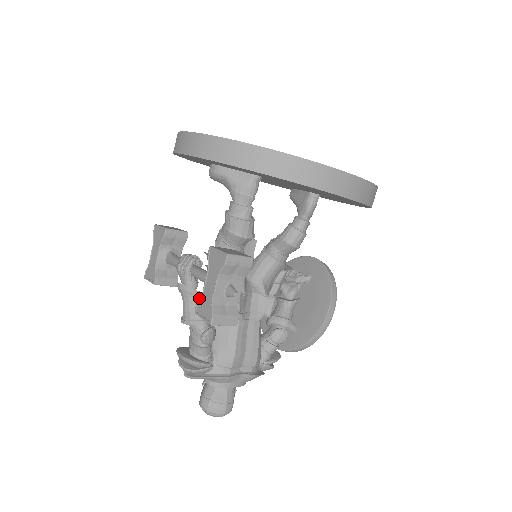
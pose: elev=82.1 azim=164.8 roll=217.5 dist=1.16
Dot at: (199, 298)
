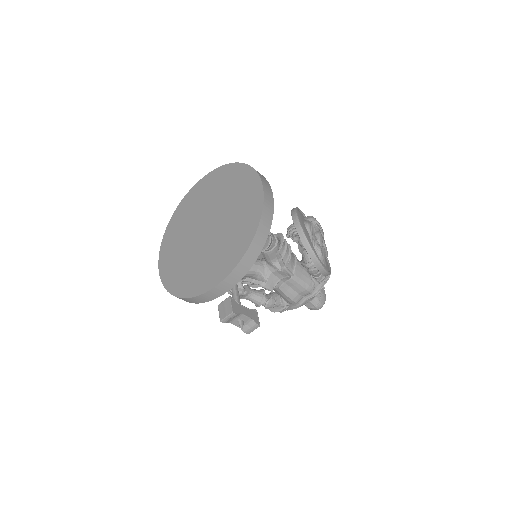
Dot at: (248, 298)
